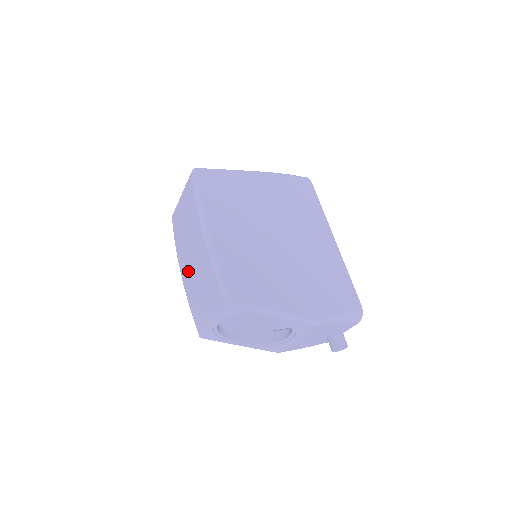
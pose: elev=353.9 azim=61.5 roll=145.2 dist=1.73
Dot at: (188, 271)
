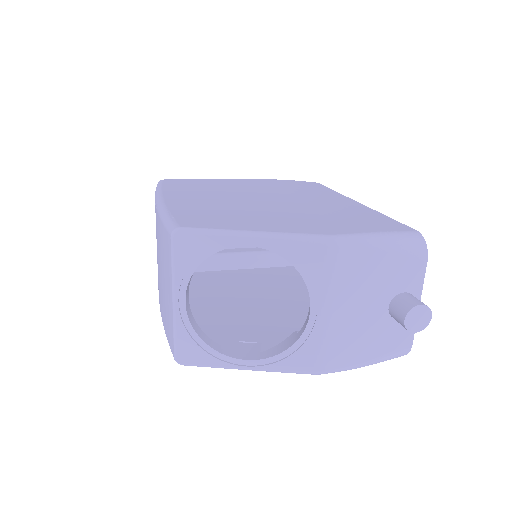
Dot at: (159, 285)
